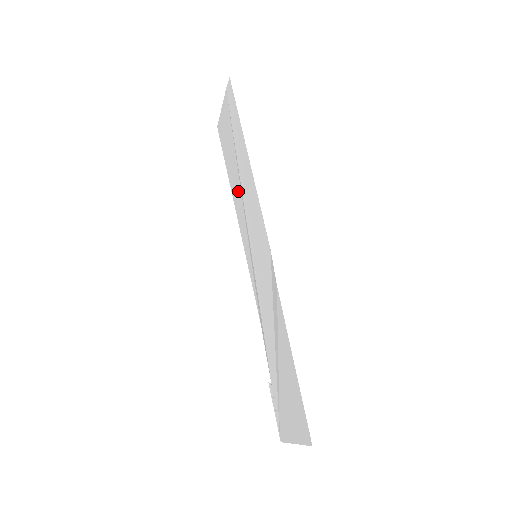
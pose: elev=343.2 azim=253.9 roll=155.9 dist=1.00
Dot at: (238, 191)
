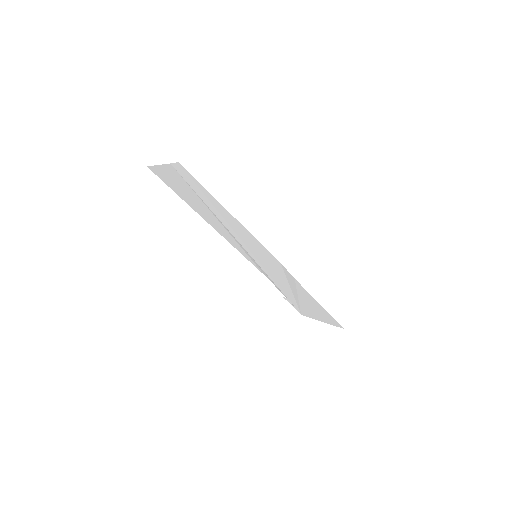
Dot at: (213, 219)
